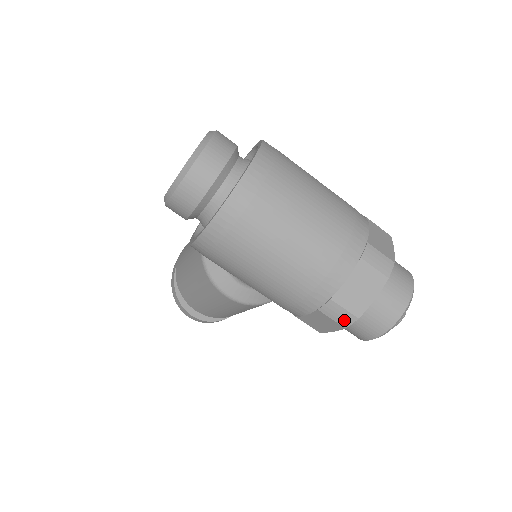
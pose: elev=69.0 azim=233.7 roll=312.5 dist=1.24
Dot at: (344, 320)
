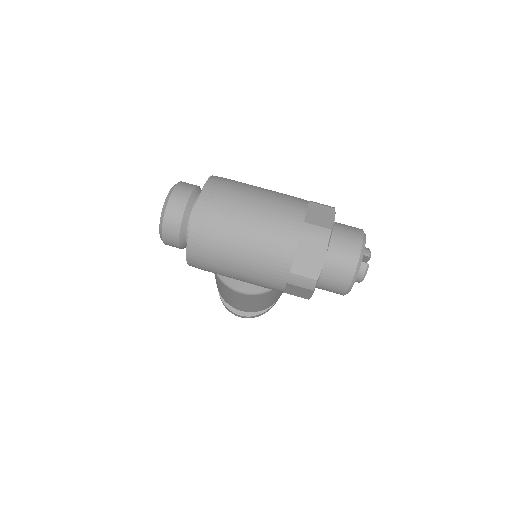
Dot at: (308, 285)
